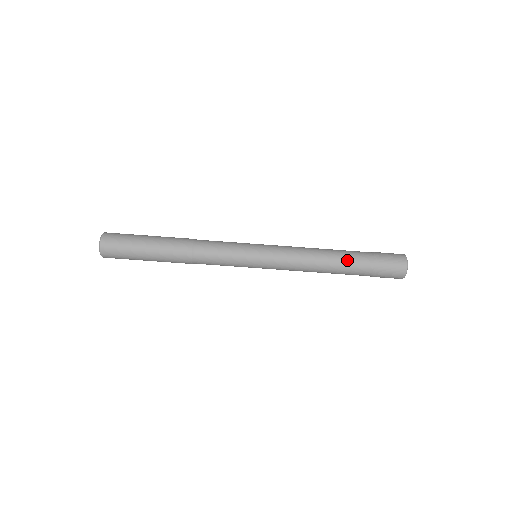
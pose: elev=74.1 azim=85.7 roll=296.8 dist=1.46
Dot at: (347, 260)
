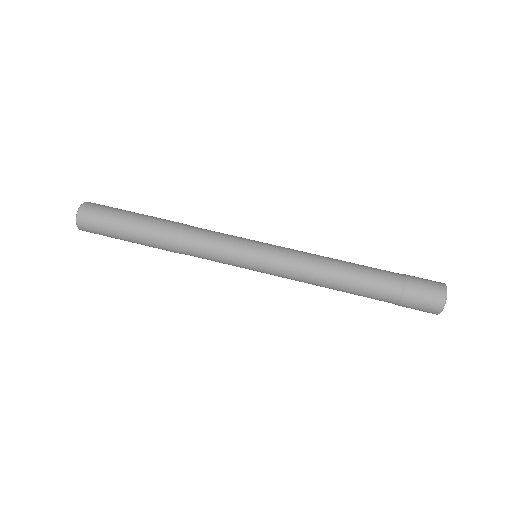
Dot at: (366, 283)
